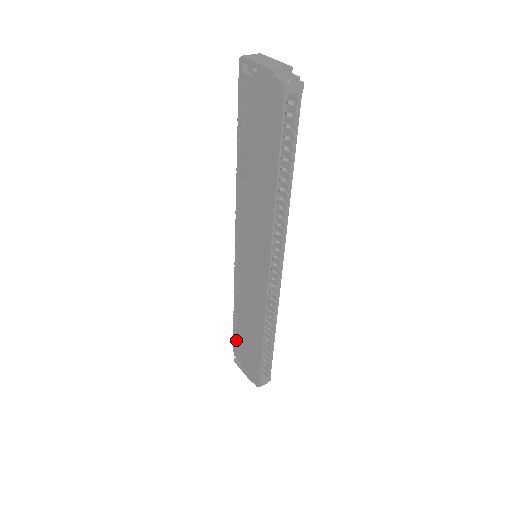
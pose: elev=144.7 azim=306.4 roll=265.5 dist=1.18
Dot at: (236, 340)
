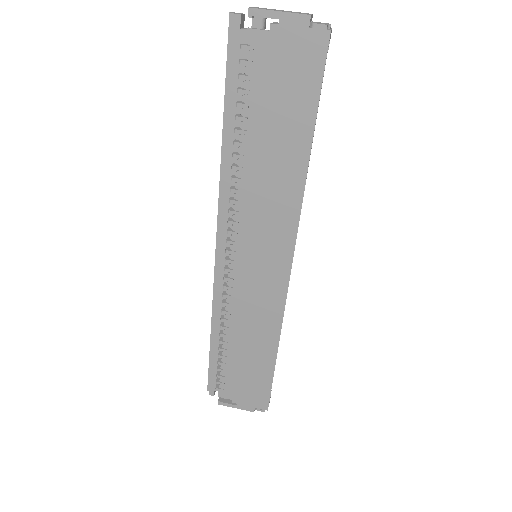
Dot at: (223, 375)
